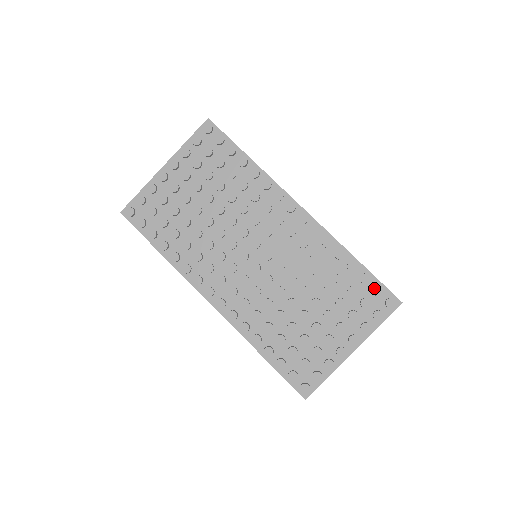
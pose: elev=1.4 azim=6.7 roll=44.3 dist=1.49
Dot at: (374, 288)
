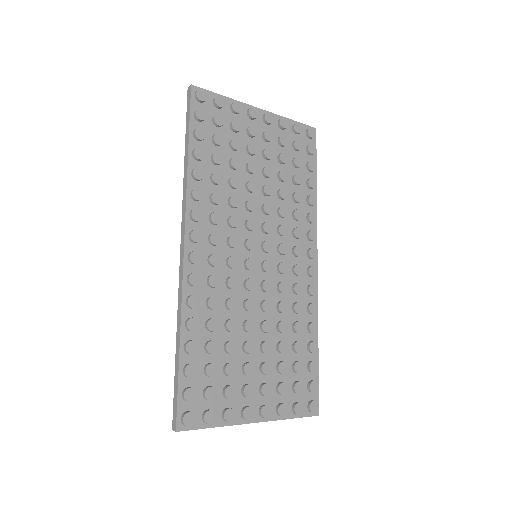
Dot at: (314, 381)
